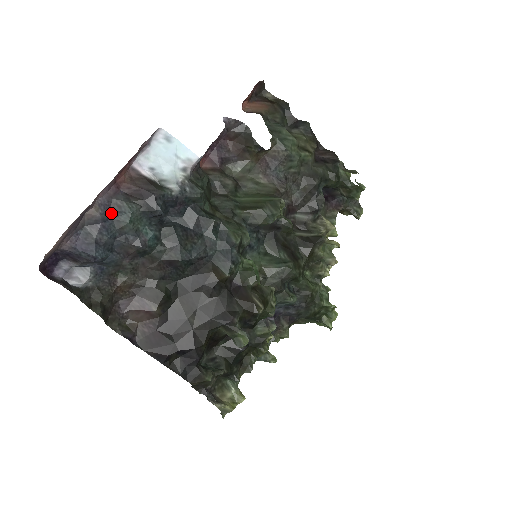
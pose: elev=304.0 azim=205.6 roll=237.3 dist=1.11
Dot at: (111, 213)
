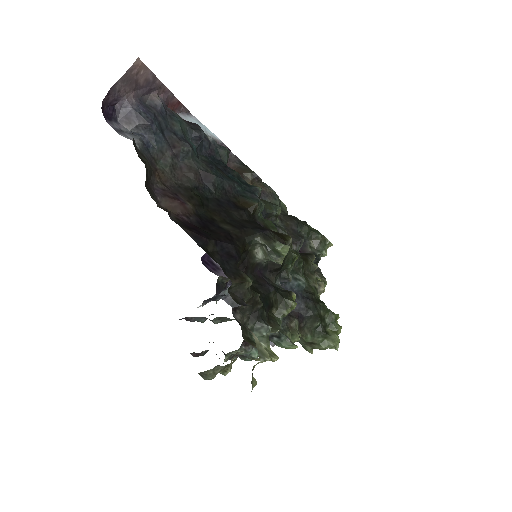
Dot at: (166, 112)
